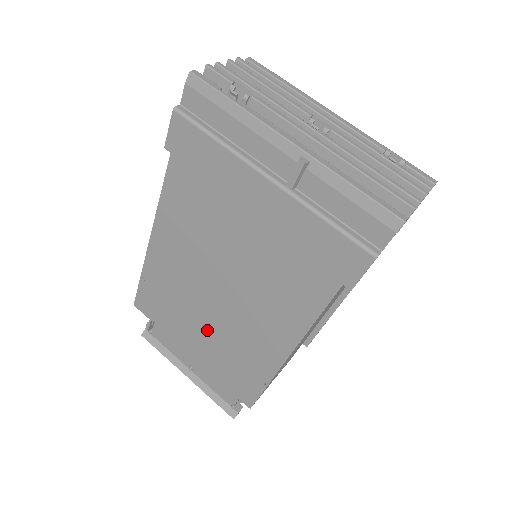
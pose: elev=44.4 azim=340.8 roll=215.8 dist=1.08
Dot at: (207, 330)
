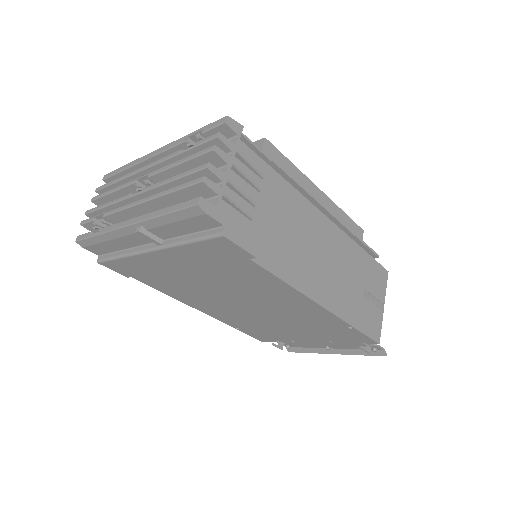
Dot at: (289, 327)
